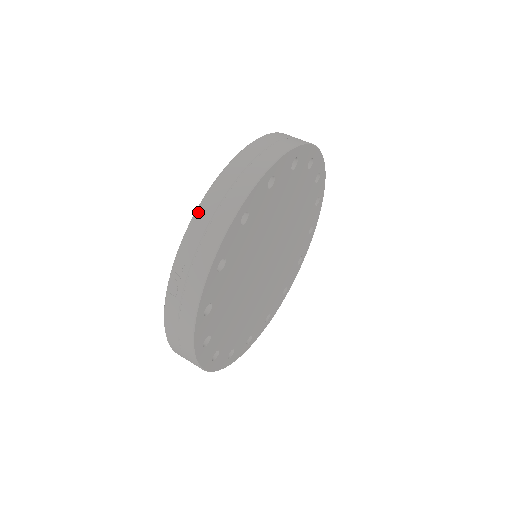
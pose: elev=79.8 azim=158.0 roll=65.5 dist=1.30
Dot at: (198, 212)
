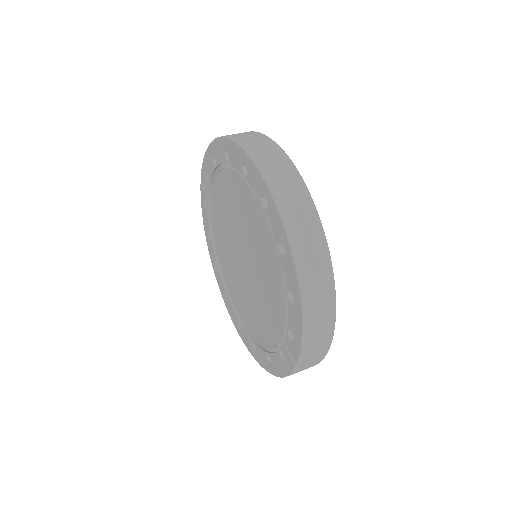
Dot at: (306, 322)
